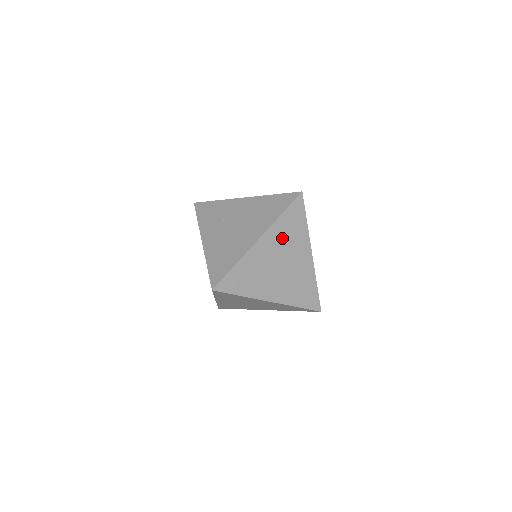
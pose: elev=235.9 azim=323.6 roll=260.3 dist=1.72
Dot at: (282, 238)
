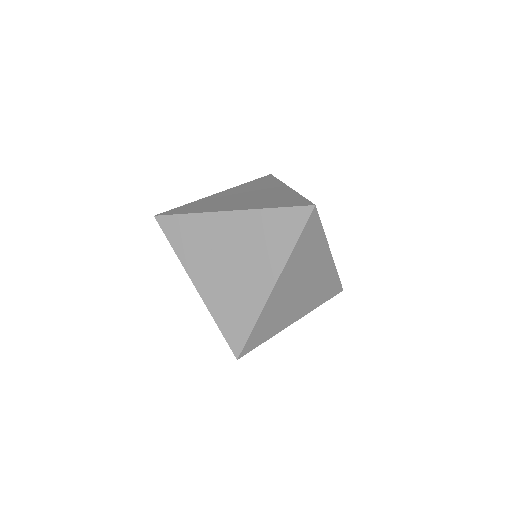
Dot at: (299, 265)
